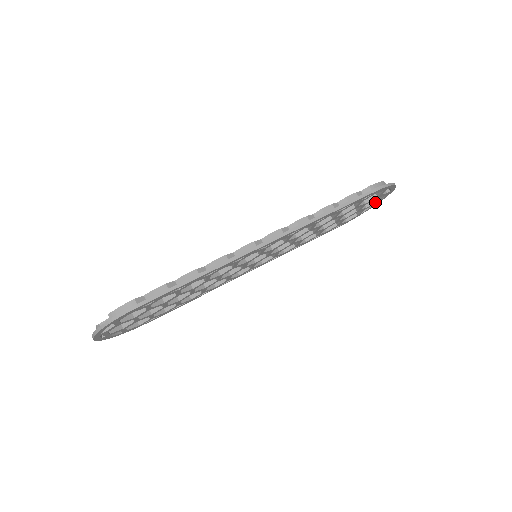
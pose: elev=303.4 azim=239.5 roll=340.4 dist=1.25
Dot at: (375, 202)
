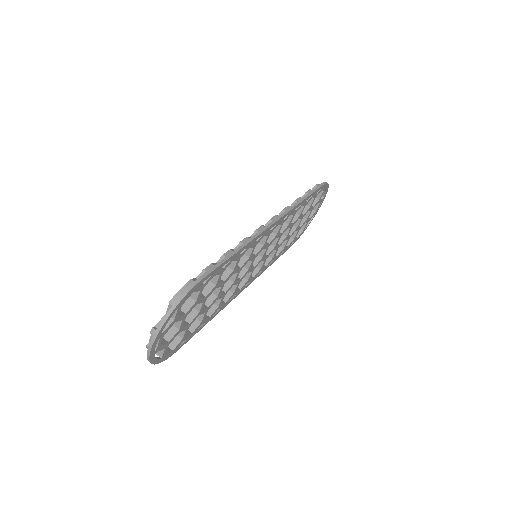
Dot at: (314, 213)
